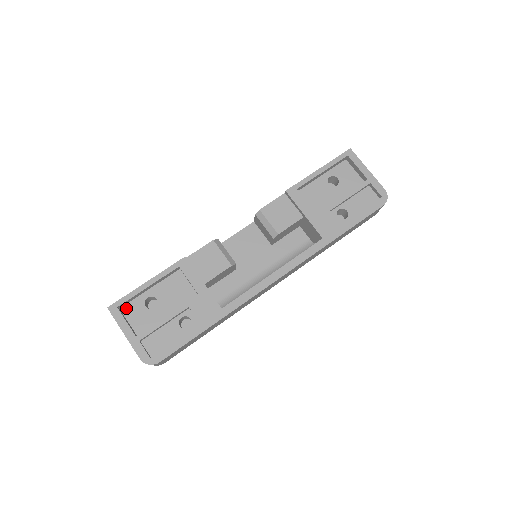
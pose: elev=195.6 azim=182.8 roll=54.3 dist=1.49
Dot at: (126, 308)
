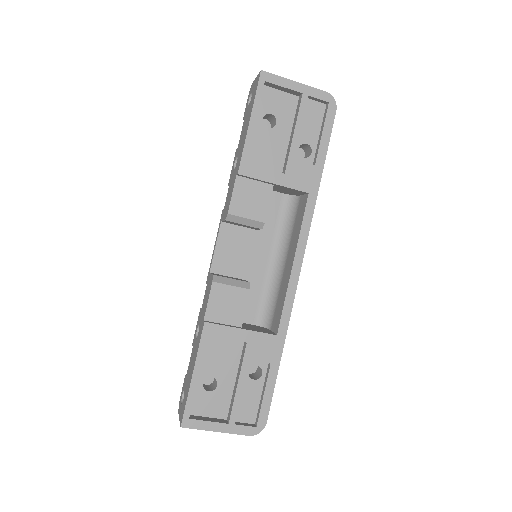
Dot at: (193, 409)
